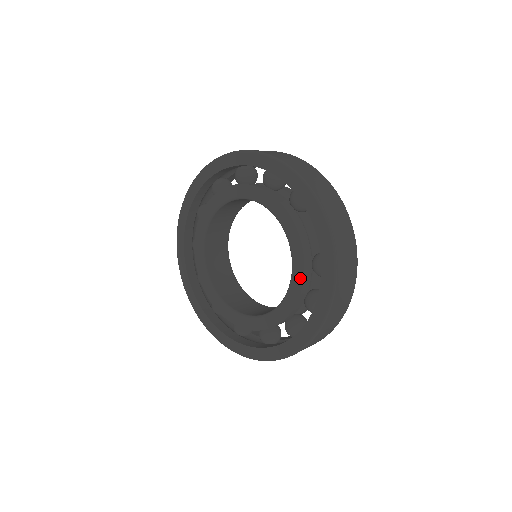
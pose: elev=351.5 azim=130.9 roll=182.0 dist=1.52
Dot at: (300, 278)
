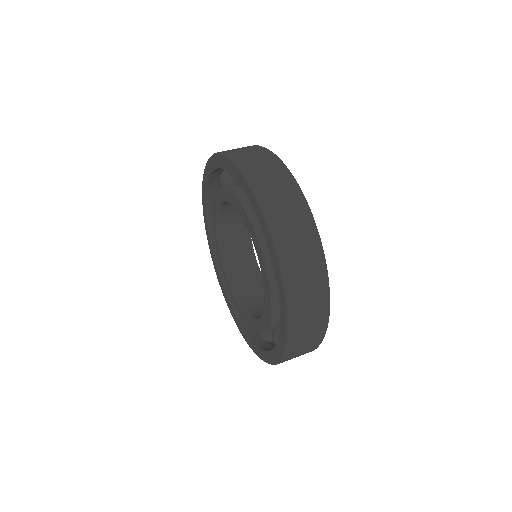
Dot at: (269, 303)
